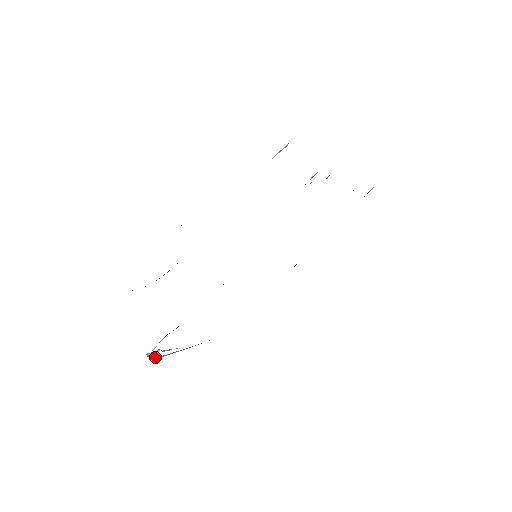
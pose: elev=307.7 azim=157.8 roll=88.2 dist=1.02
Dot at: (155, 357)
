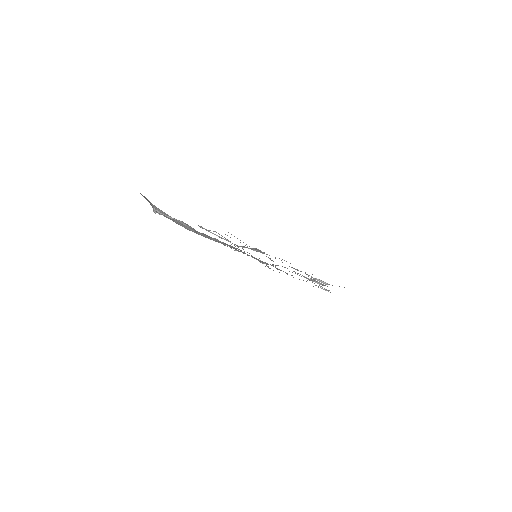
Dot at: (152, 204)
